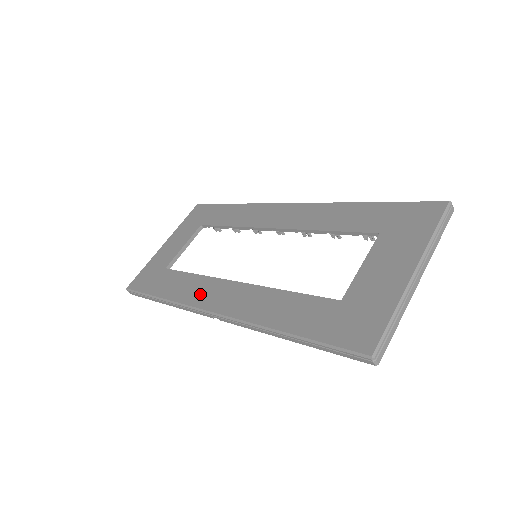
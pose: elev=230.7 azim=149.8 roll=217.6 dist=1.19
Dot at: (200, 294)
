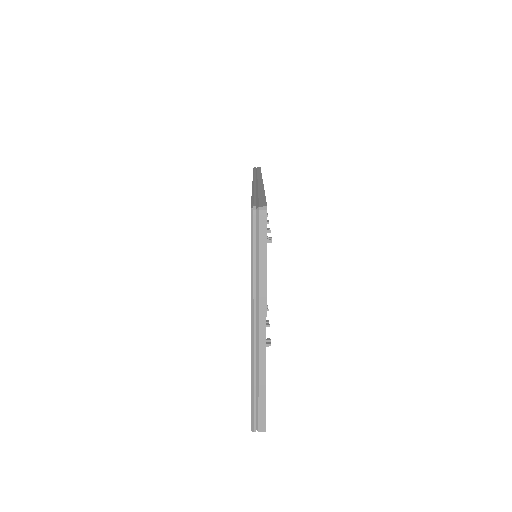
Dot at: occluded
